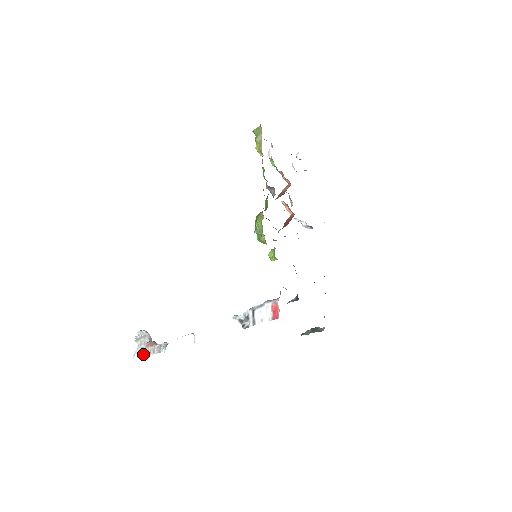
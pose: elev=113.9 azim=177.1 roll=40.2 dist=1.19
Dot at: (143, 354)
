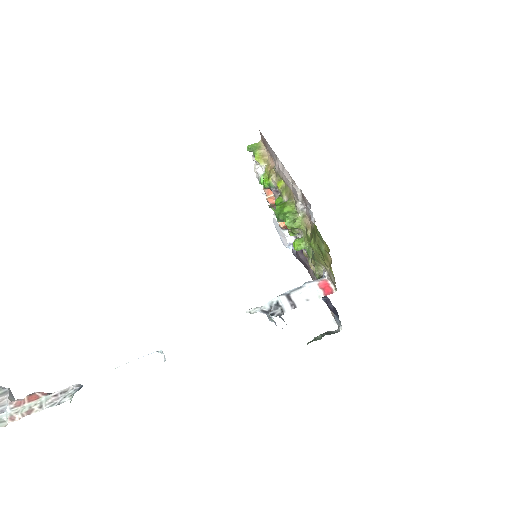
Dot at: (2, 421)
